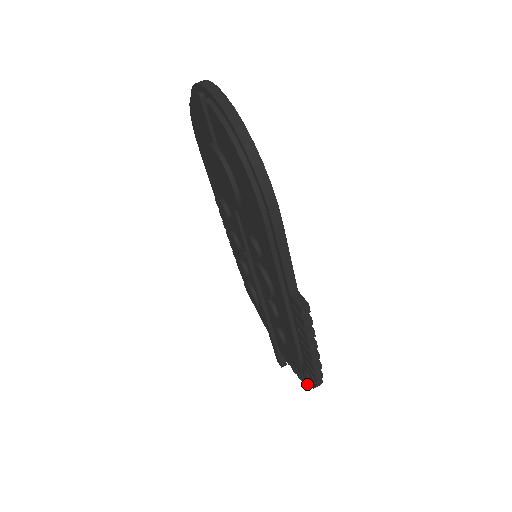
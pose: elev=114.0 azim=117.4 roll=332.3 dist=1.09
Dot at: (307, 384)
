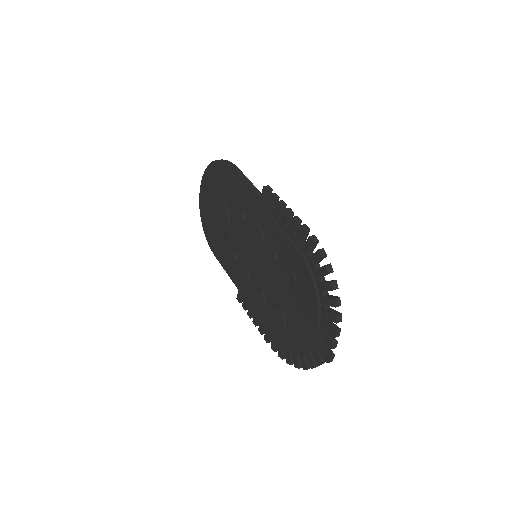
Dot at: (330, 290)
